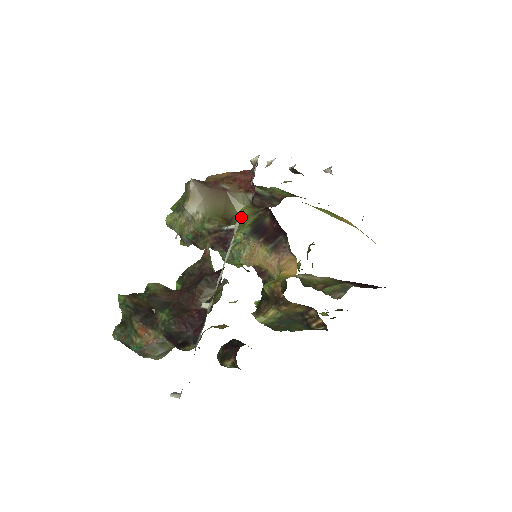
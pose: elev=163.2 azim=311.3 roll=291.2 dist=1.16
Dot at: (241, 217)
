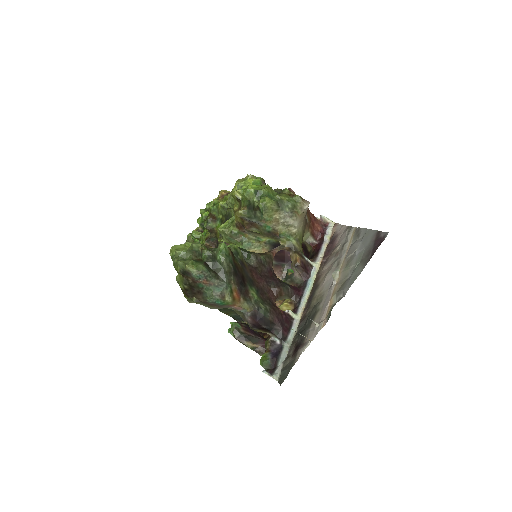
Dot at: occluded
